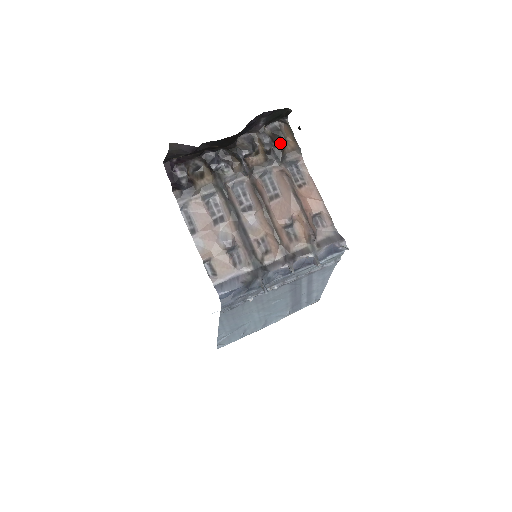
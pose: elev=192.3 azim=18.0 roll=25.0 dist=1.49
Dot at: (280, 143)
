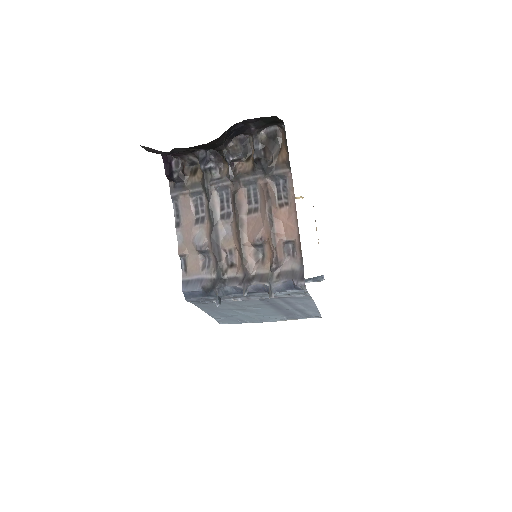
Dot at: (271, 152)
